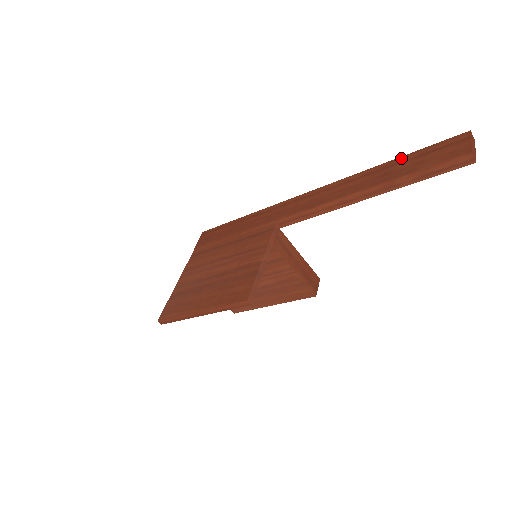
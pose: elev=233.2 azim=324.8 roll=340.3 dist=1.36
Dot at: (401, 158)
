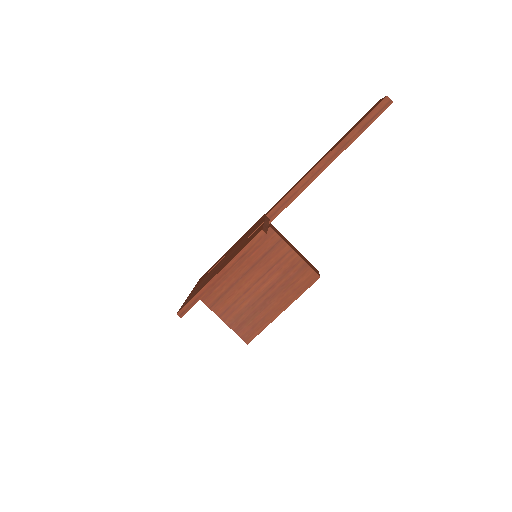
Dot at: (344, 135)
